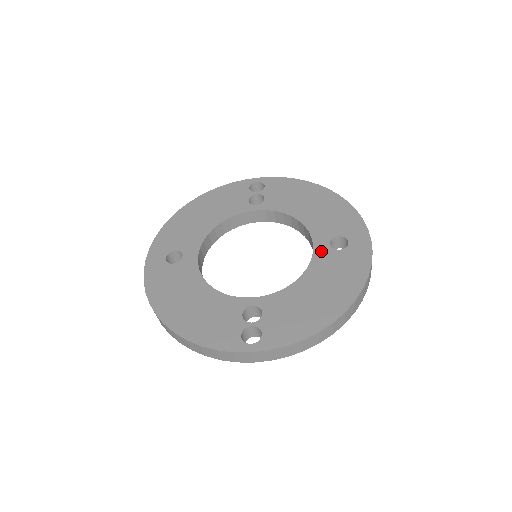
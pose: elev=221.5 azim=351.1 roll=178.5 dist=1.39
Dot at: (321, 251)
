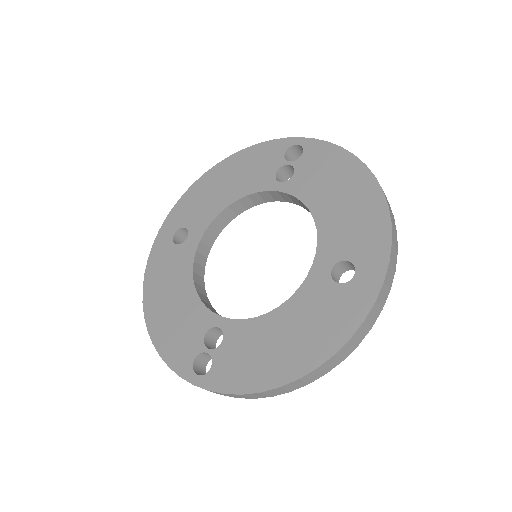
Dot at: (316, 278)
